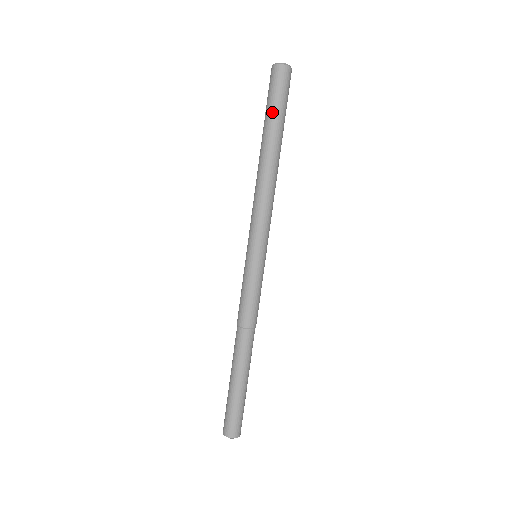
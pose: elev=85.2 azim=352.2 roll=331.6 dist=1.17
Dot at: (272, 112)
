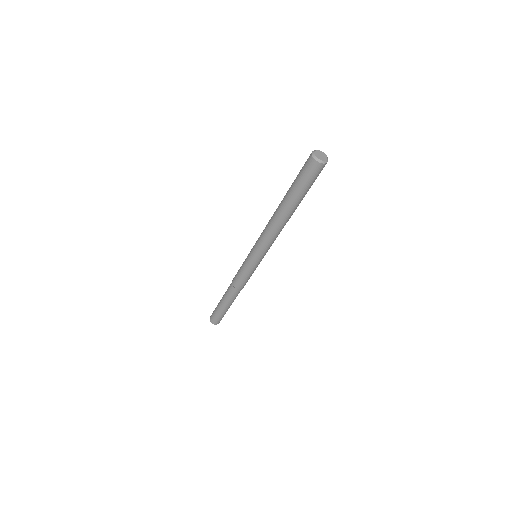
Dot at: (303, 192)
